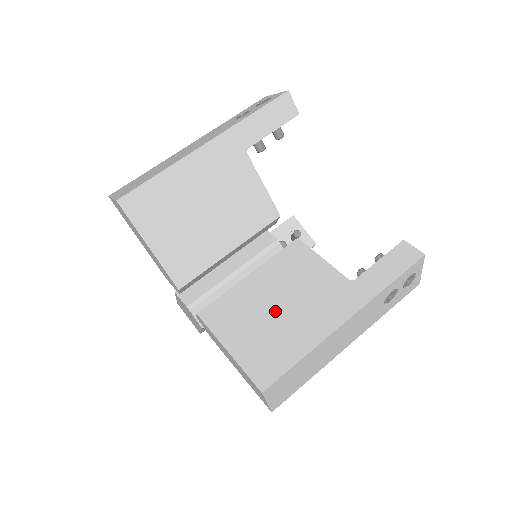
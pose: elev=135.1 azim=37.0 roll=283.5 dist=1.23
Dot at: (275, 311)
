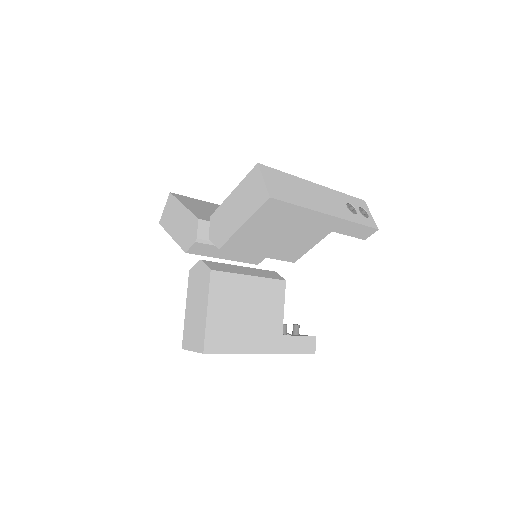
Dot at: (244, 313)
